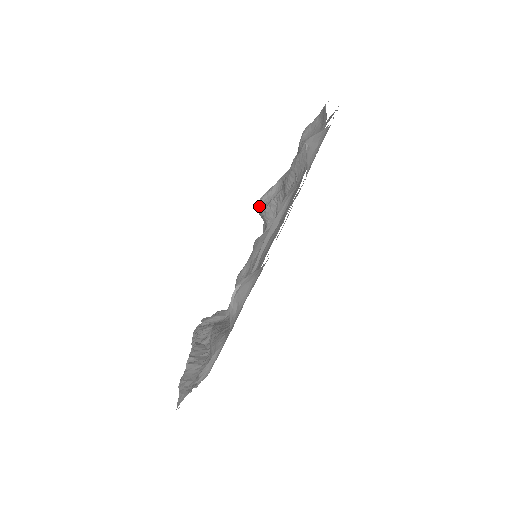
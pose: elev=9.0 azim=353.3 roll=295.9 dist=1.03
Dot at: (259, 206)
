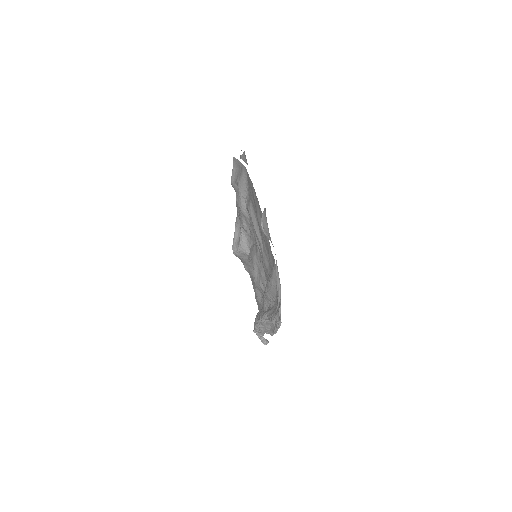
Dot at: (235, 249)
